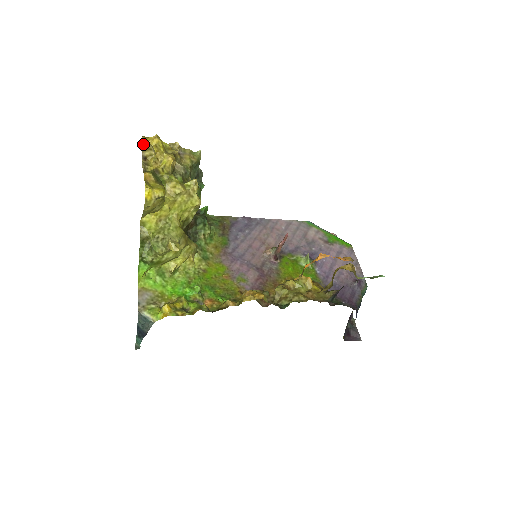
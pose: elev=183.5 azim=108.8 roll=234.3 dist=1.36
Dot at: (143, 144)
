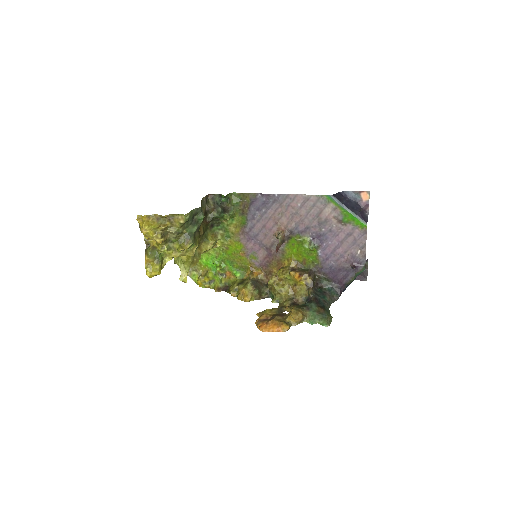
Dot at: (139, 227)
